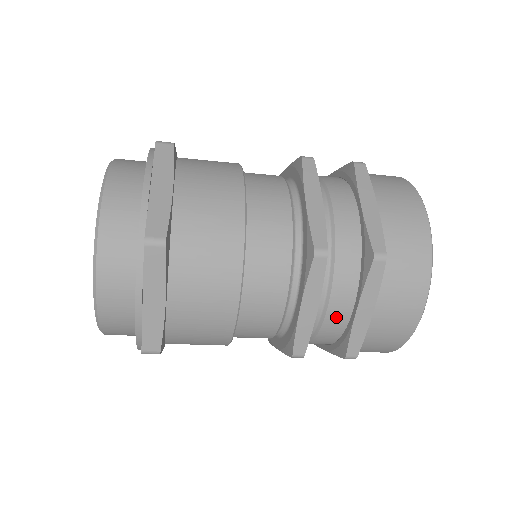
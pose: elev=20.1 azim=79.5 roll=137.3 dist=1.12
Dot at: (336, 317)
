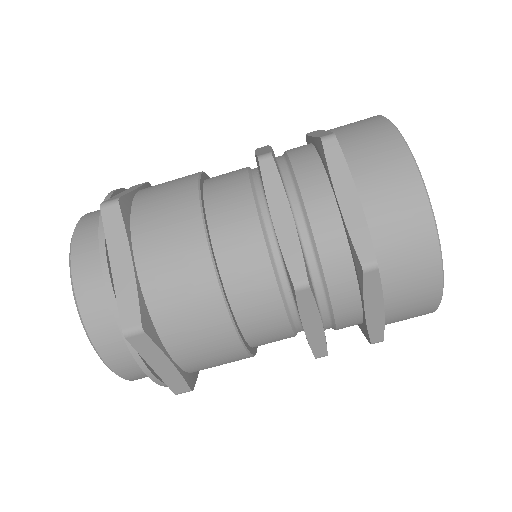
Dot at: (325, 225)
